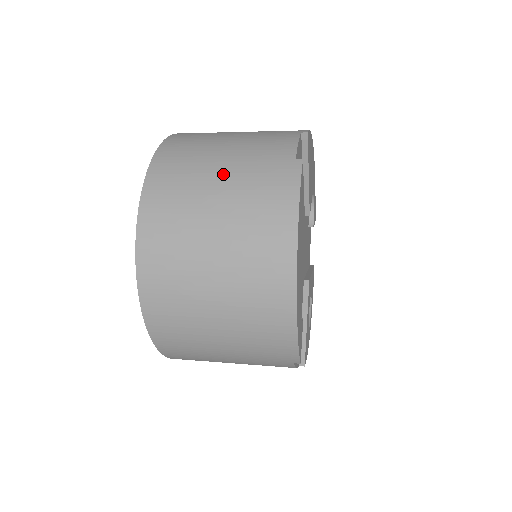
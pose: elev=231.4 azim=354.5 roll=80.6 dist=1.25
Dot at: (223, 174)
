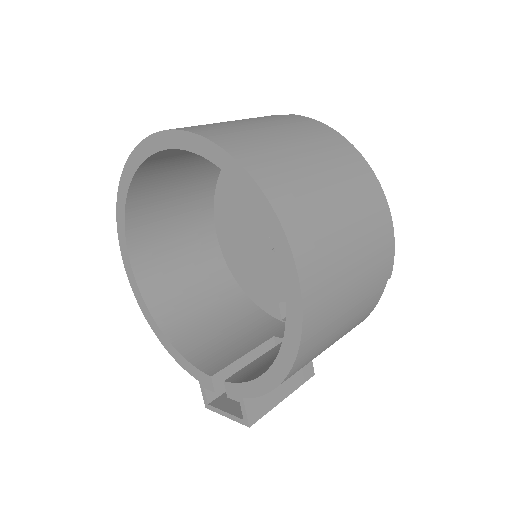
Dot at: (258, 123)
